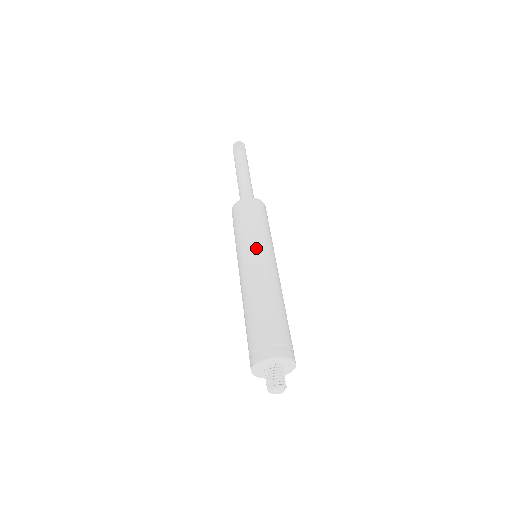
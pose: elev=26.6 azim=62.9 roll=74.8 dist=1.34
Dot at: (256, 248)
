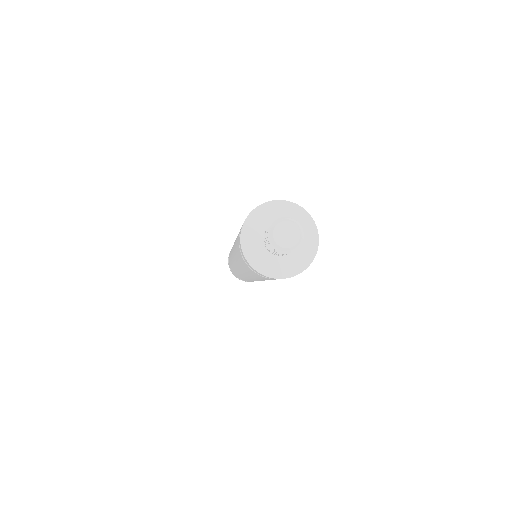
Dot at: occluded
